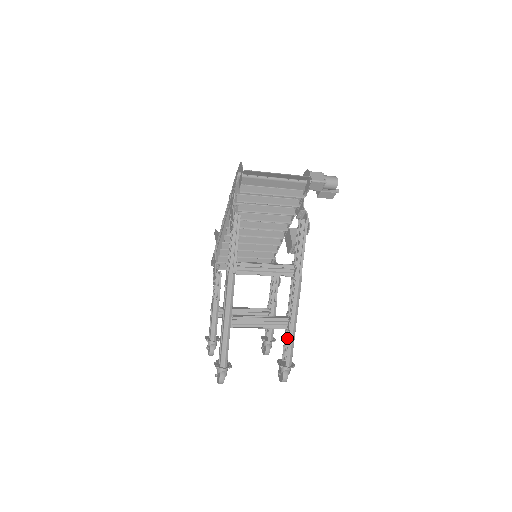
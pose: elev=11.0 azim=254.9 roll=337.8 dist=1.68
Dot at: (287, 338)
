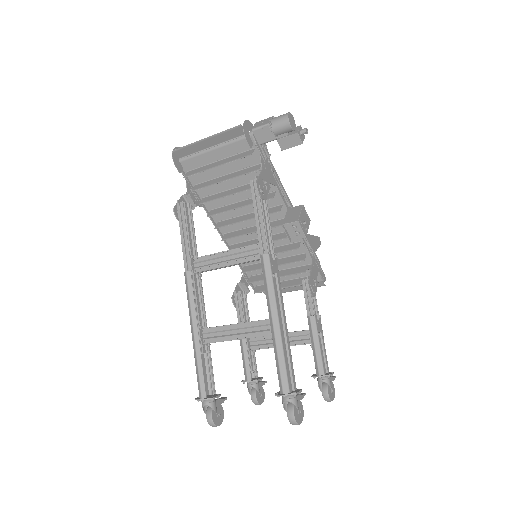
Dot at: occluded
